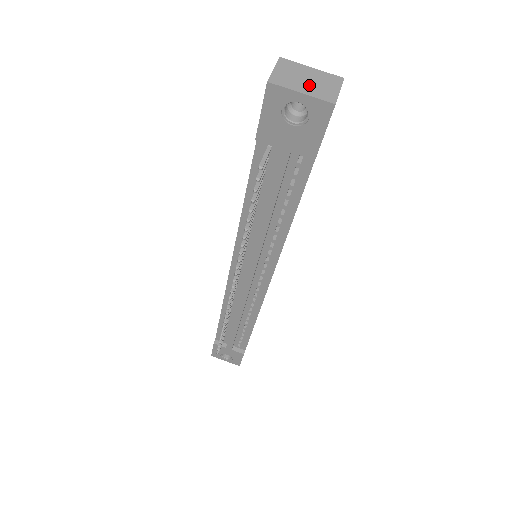
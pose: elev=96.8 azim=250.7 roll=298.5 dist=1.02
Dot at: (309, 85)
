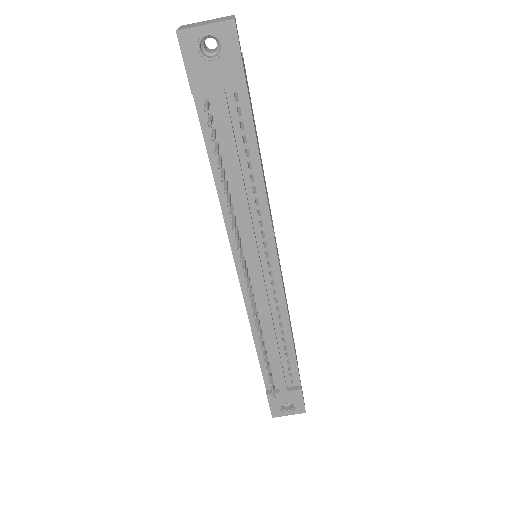
Dot at: (209, 22)
